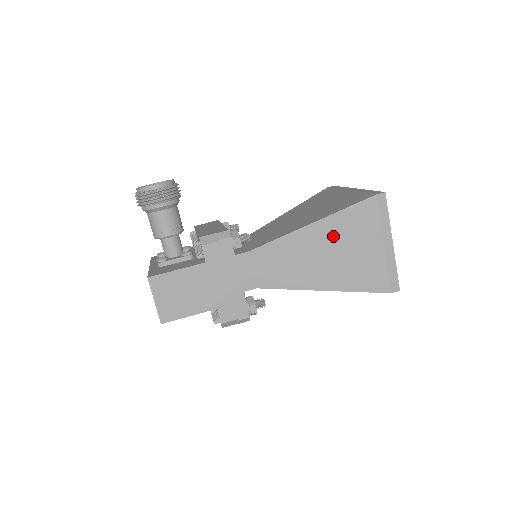
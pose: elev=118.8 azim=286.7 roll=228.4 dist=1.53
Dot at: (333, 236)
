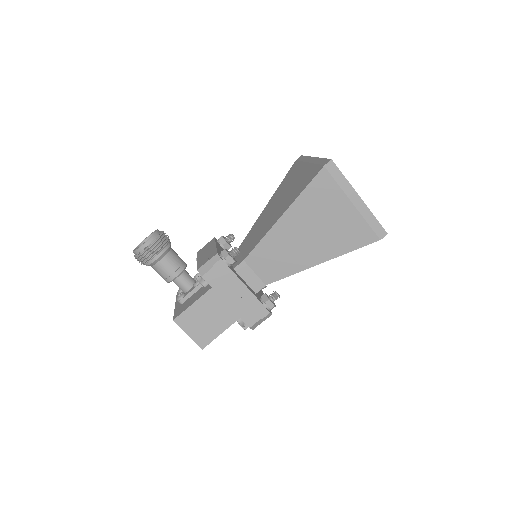
Dot at: (306, 216)
